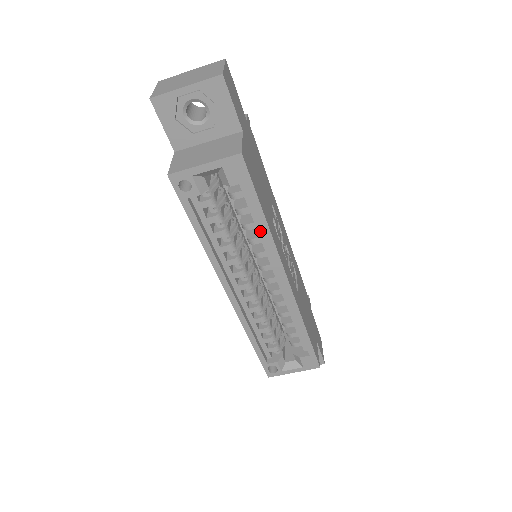
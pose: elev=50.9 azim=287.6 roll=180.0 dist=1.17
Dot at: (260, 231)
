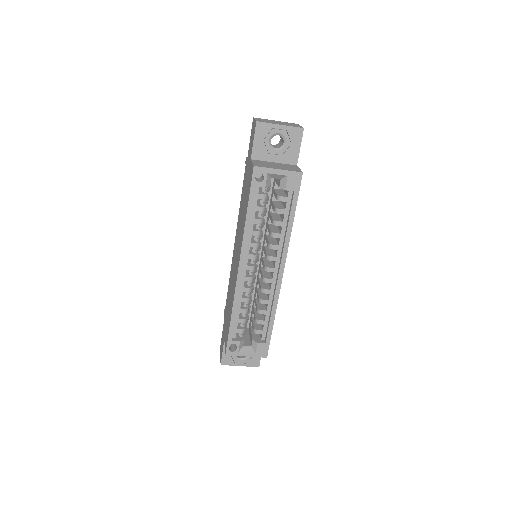
Dot at: (283, 229)
